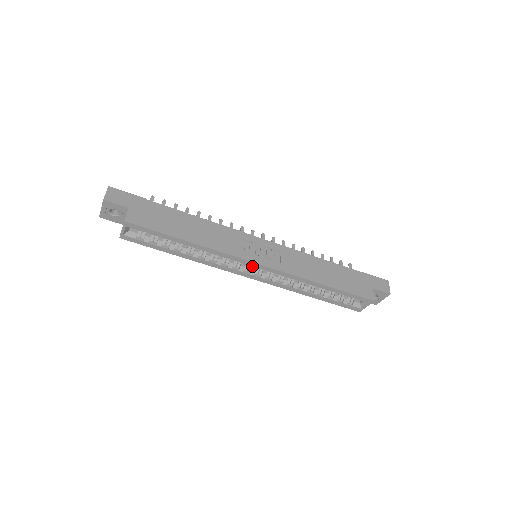
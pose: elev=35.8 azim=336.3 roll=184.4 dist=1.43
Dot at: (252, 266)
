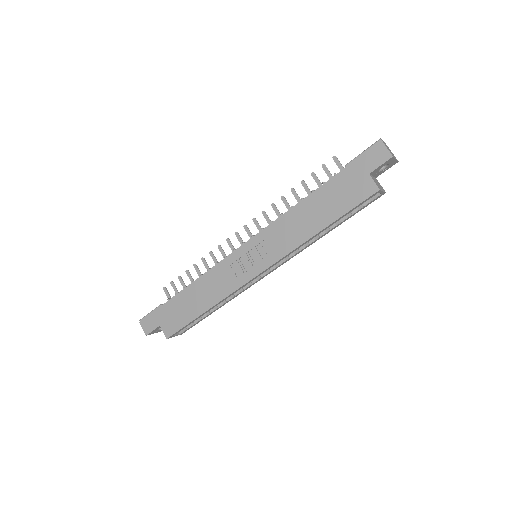
Dot at: occluded
